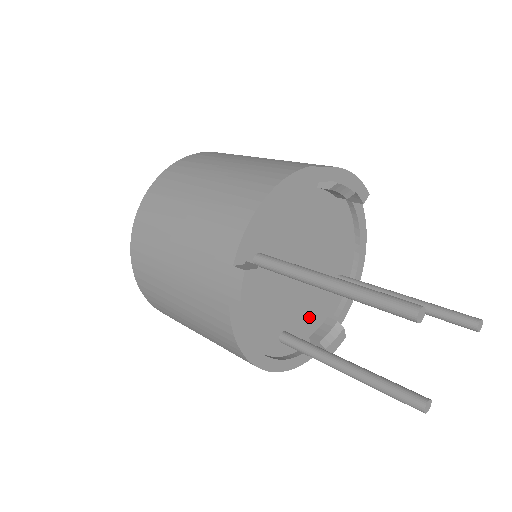
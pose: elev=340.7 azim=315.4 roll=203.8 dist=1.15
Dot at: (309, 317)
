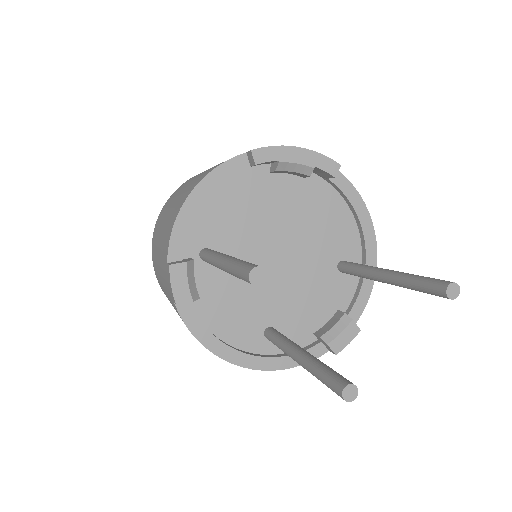
Dot at: (306, 311)
